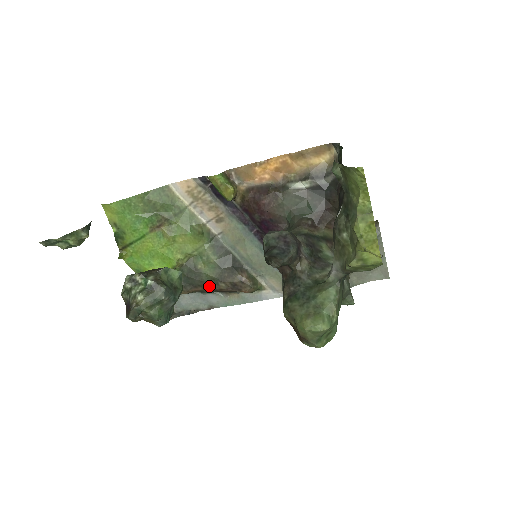
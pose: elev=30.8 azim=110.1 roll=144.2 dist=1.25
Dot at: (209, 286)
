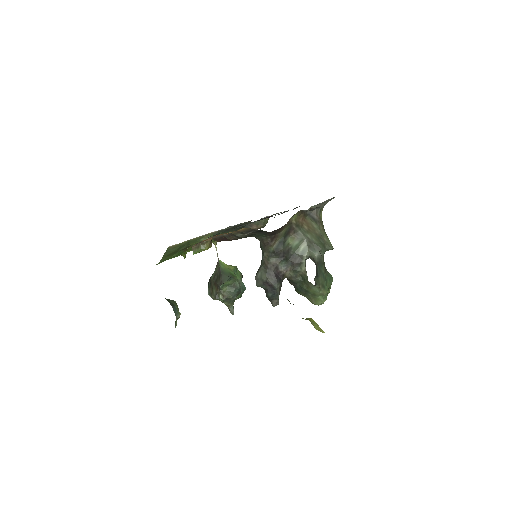
Dot at: occluded
